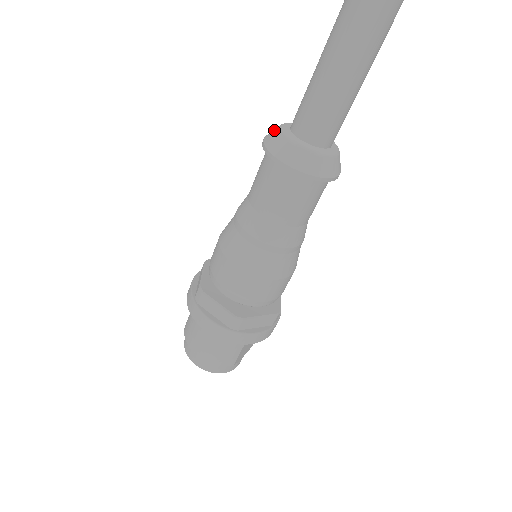
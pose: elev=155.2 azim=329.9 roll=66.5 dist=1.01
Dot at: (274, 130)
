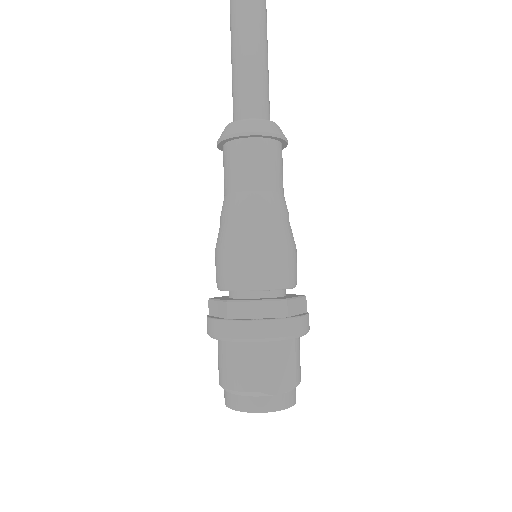
Dot at: occluded
